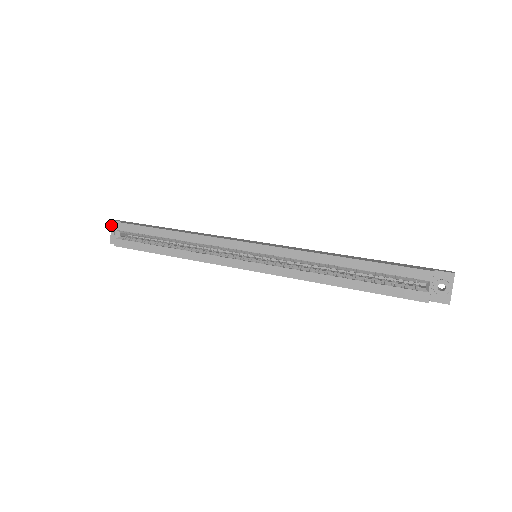
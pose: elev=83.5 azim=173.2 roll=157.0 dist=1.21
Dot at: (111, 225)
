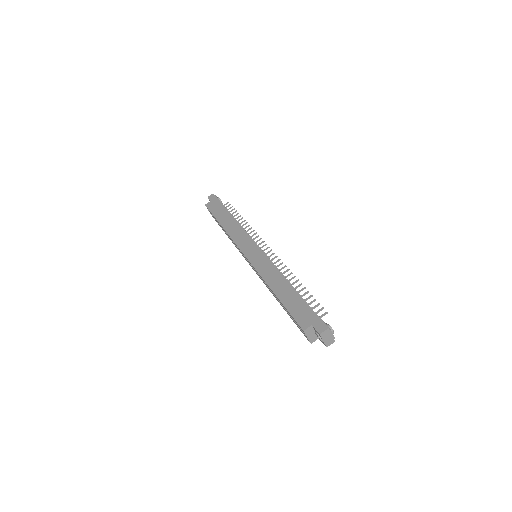
Dot at: (209, 200)
